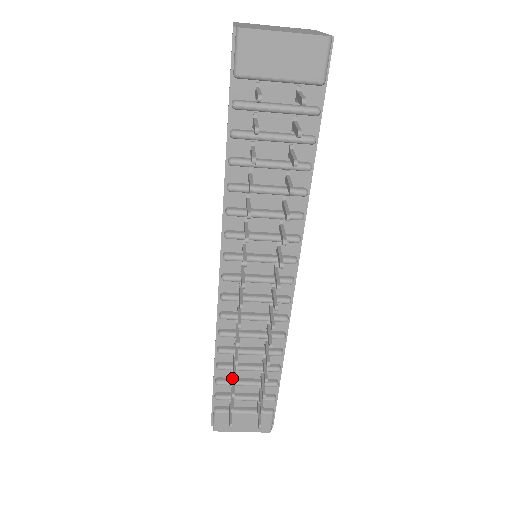
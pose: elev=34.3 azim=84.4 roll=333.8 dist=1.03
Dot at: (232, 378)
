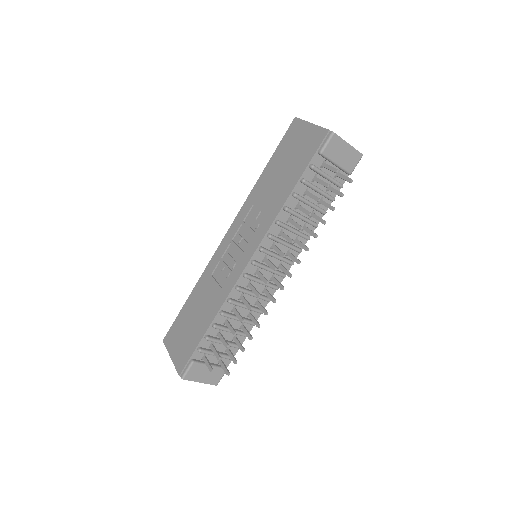
Dot at: (222, 335)
